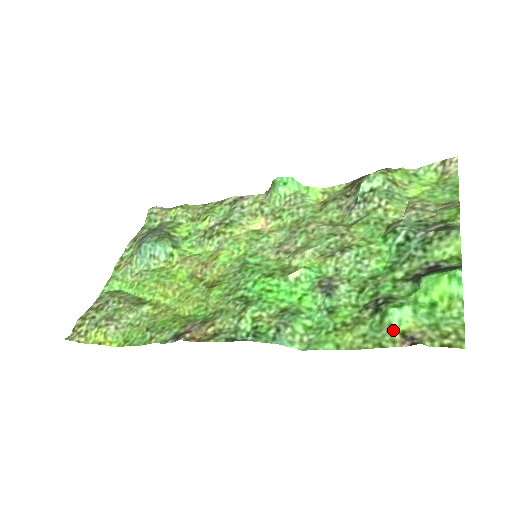
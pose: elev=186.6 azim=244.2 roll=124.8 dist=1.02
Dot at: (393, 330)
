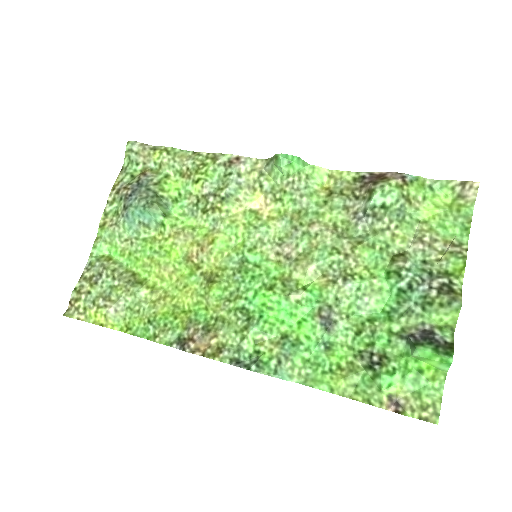
Dot at: (382, 391)
